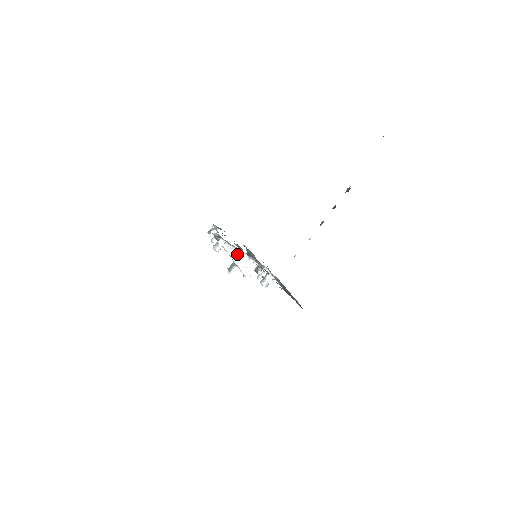
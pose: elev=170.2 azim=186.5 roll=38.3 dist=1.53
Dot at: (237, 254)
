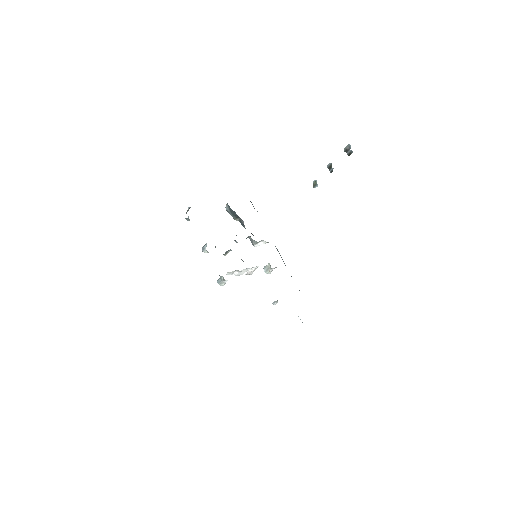
Dot at: (240, 271)
